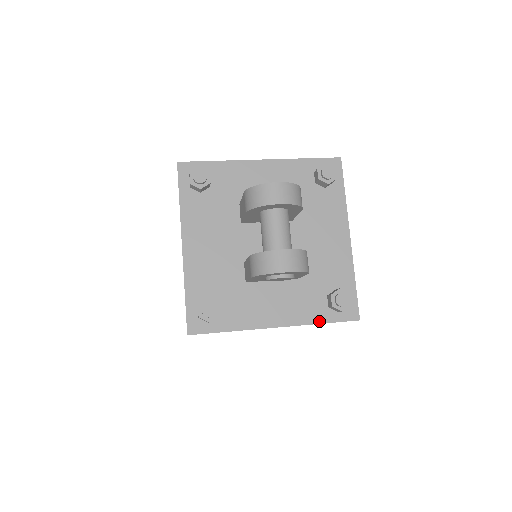
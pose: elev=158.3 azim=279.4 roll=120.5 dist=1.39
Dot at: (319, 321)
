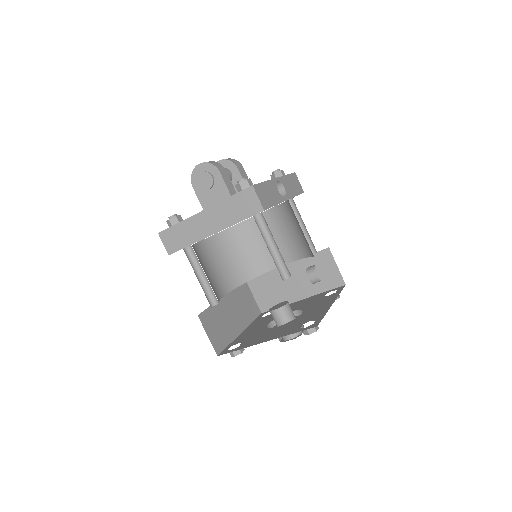
Dot at: (228, 198)
